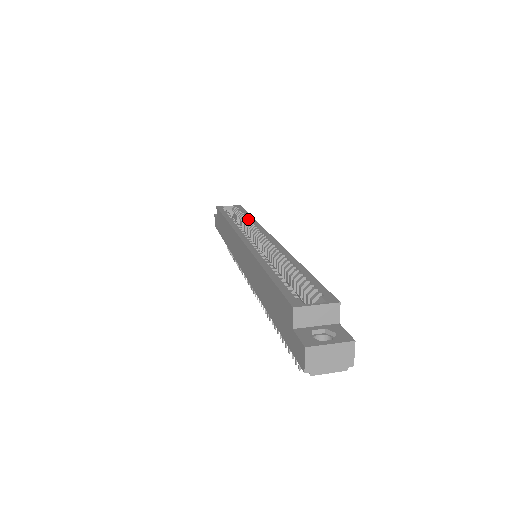
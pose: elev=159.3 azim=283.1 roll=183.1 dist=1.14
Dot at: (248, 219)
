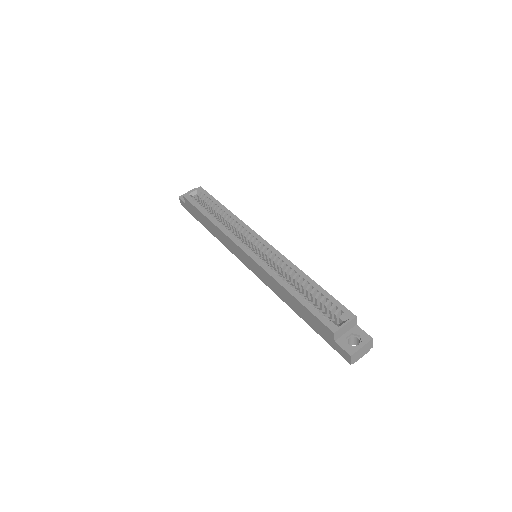
Dot at: (226, 213)
